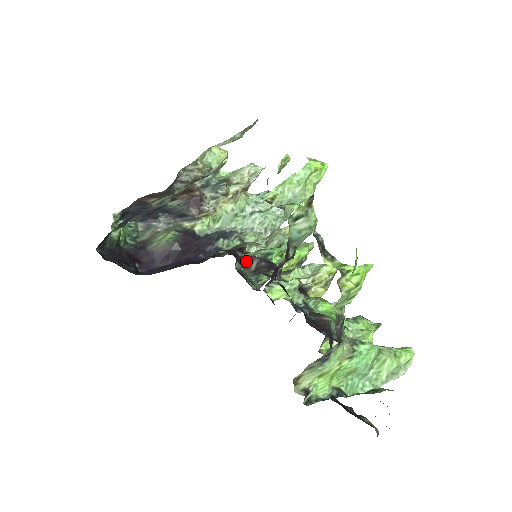
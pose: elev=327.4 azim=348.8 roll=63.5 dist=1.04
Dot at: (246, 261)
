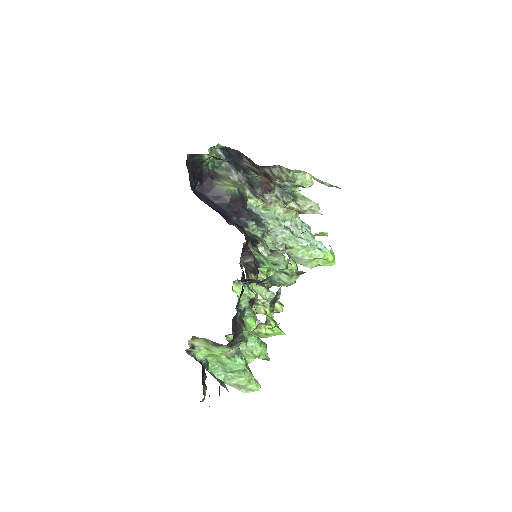
Dot at: (247, 254)
